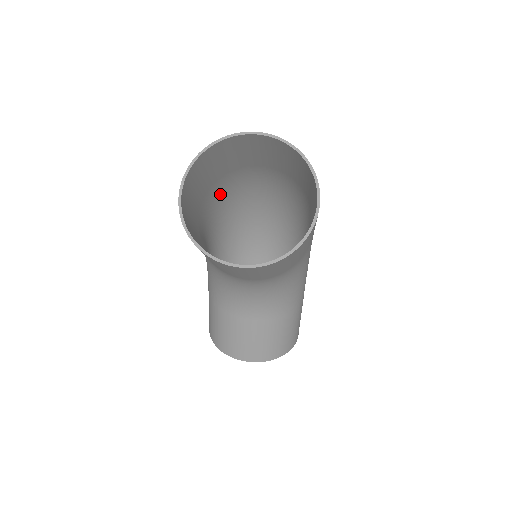
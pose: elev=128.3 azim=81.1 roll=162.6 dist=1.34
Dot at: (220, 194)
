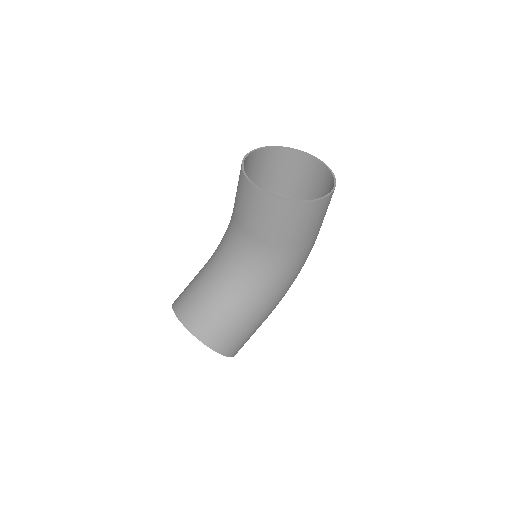
Dot at: occluded
